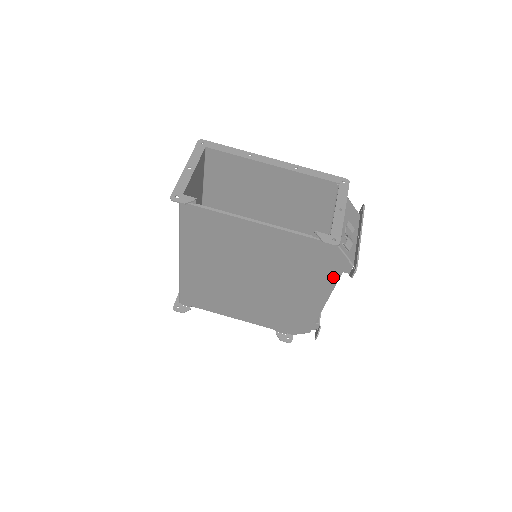
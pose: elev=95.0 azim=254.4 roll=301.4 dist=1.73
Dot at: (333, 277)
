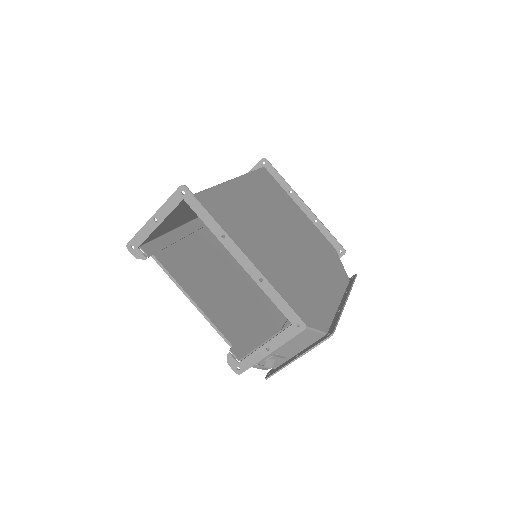
Dot at: occluded
